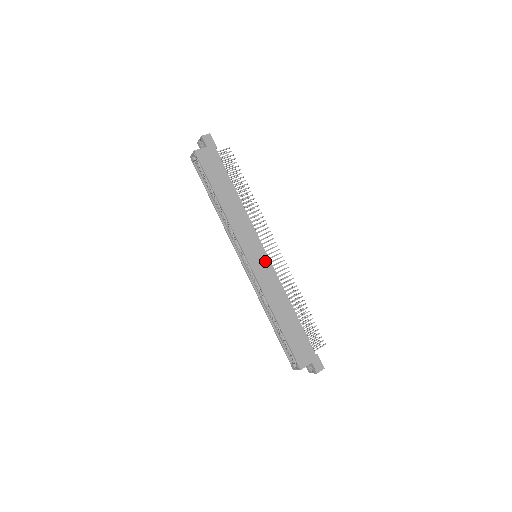
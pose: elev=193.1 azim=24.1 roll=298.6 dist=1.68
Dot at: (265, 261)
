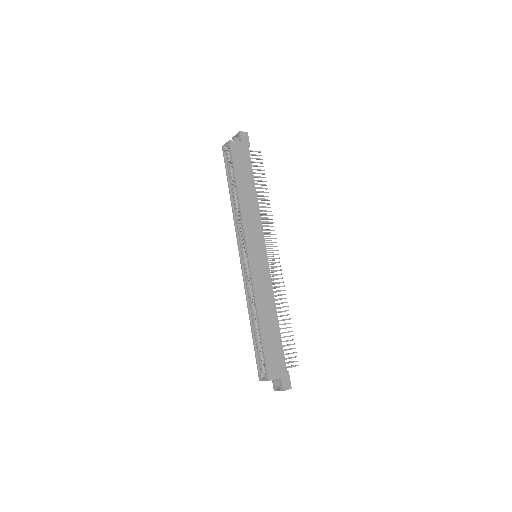
Dot at: (264, 262)
